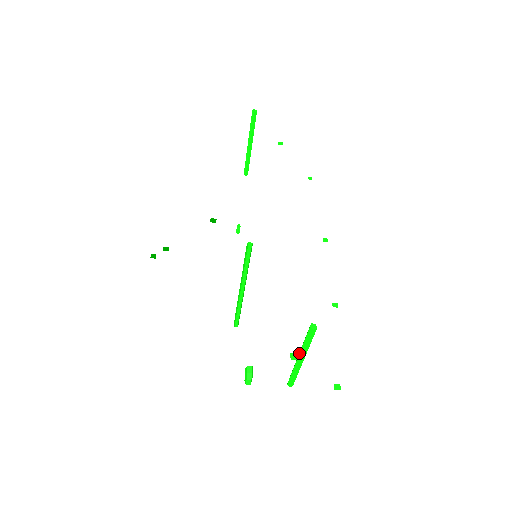
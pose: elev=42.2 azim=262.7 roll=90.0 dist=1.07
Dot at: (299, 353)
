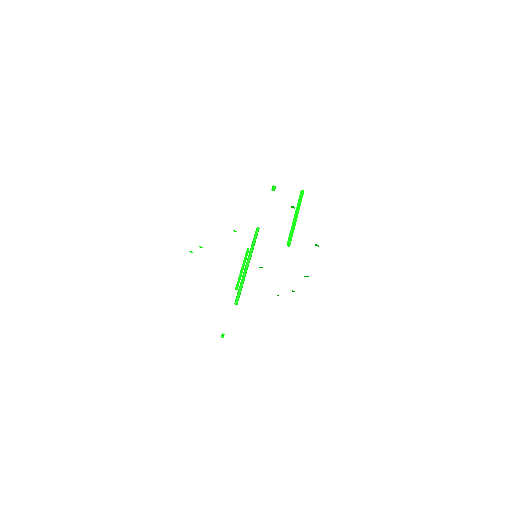
Dot at: (295, 211)
